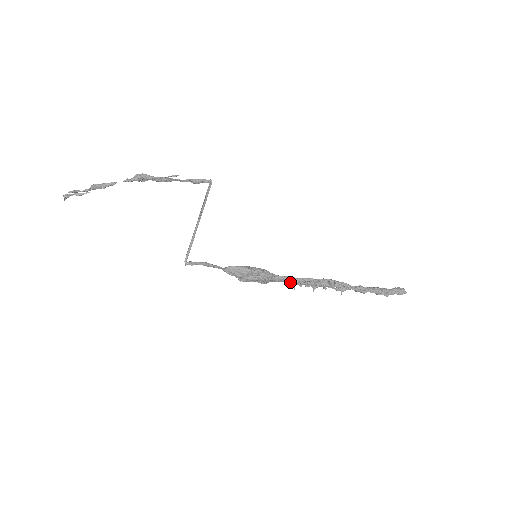
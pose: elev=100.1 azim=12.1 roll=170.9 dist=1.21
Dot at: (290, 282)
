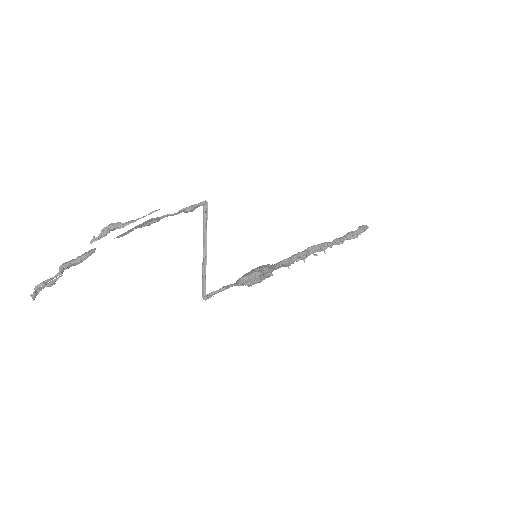
Dot at: (287, 264)
